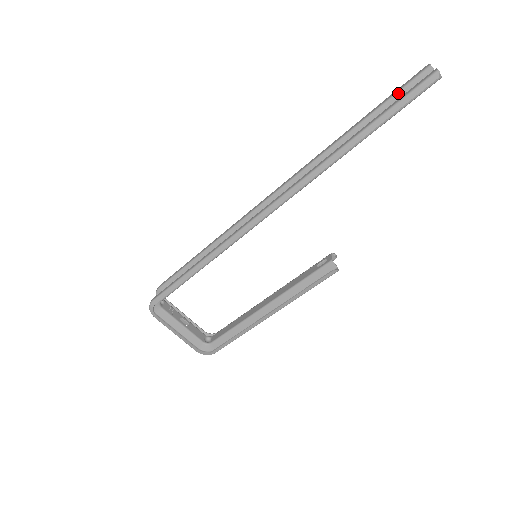
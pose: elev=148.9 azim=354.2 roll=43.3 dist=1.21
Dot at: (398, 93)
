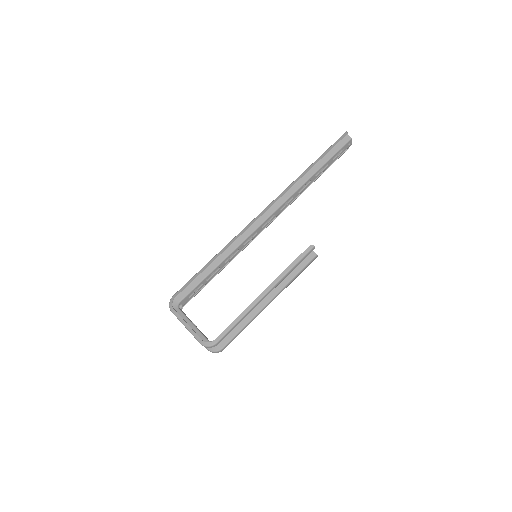
Dot at: occluded
